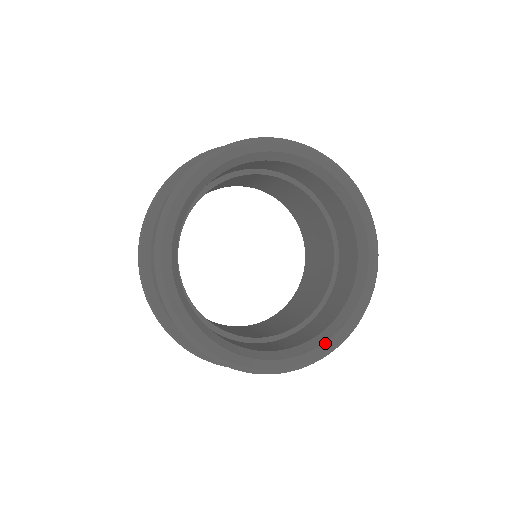
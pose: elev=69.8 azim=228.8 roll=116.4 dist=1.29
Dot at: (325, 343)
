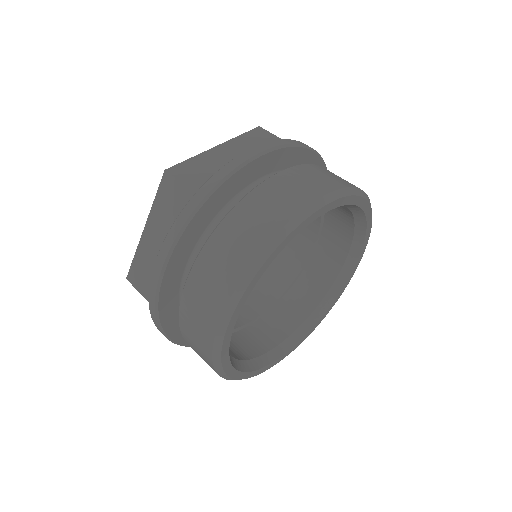
Dot at: (301, 340)
